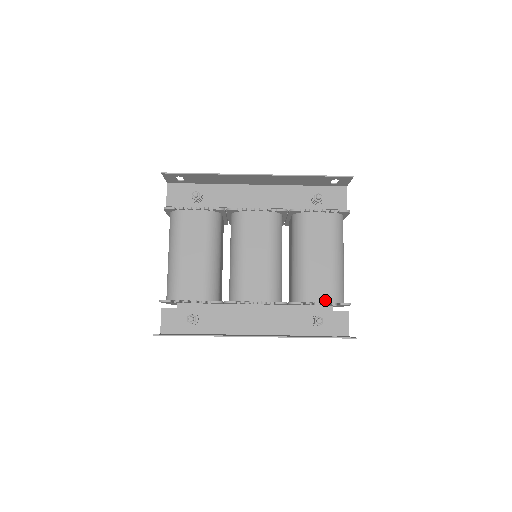
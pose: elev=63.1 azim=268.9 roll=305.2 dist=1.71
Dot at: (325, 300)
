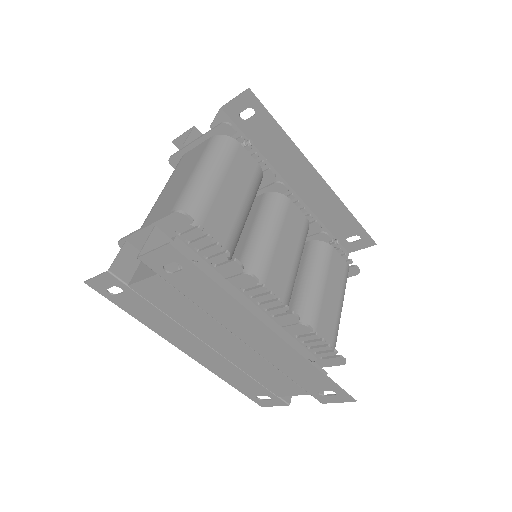
Dot at: (327, 343)
